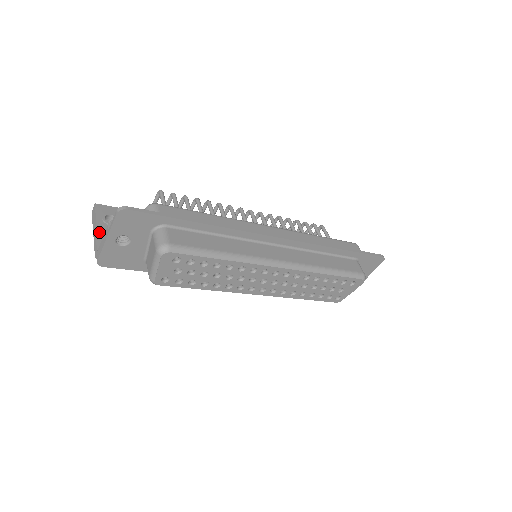
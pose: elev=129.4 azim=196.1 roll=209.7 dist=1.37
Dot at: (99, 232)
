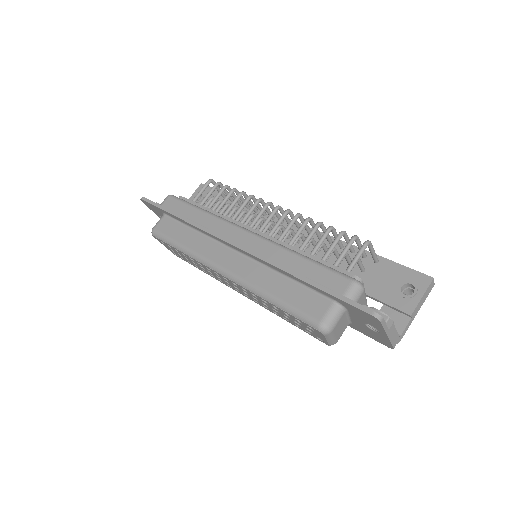
Dot at: occluded
